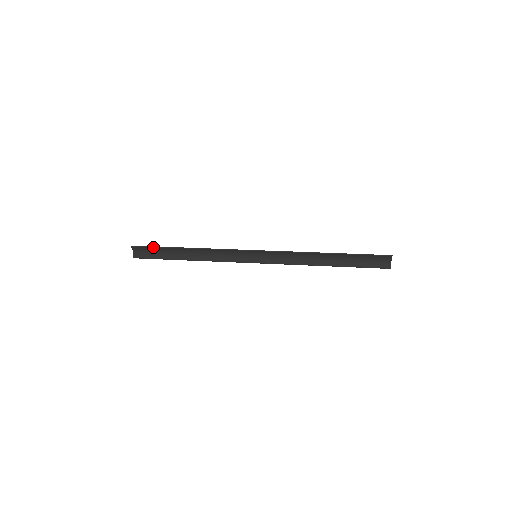
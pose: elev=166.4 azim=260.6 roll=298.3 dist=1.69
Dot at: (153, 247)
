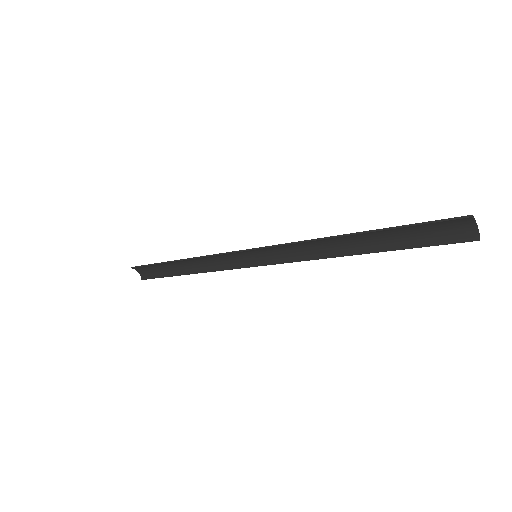
Dot at: (149, 265)
